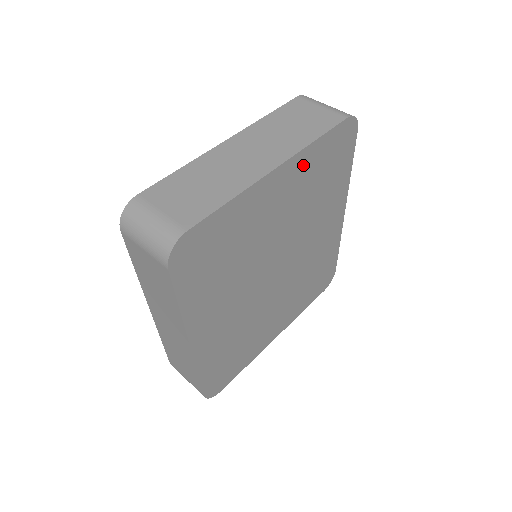
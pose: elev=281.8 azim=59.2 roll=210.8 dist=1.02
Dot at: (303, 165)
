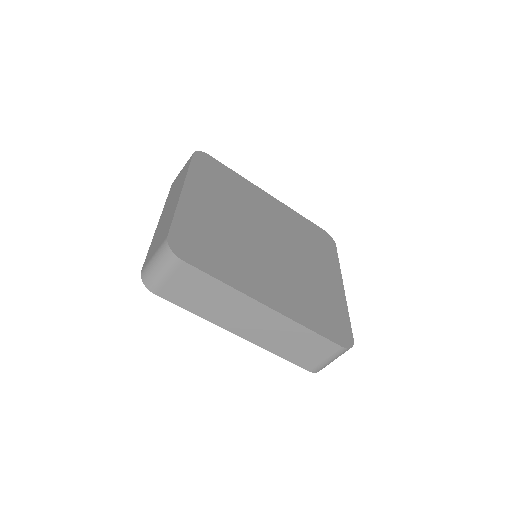
Dot at: (198, 183)
